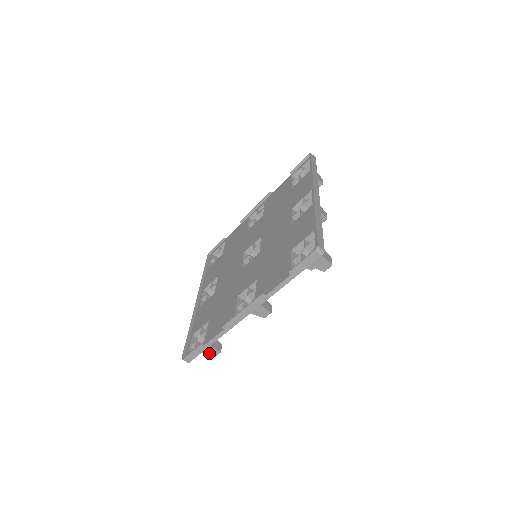
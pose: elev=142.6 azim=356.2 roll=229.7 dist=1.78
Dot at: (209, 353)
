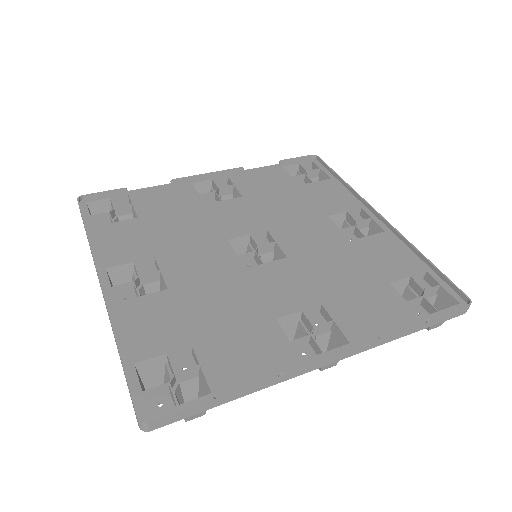
Dot at: occluded
